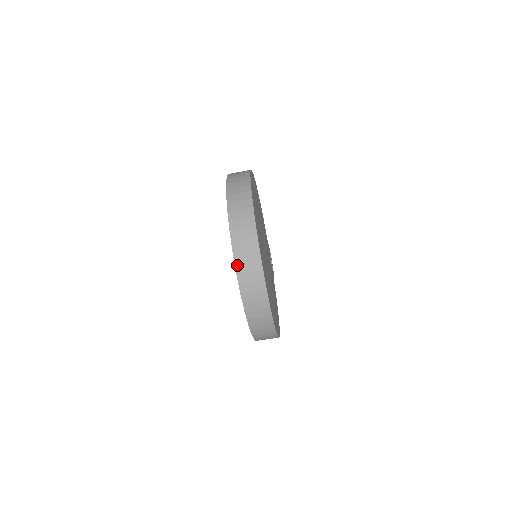
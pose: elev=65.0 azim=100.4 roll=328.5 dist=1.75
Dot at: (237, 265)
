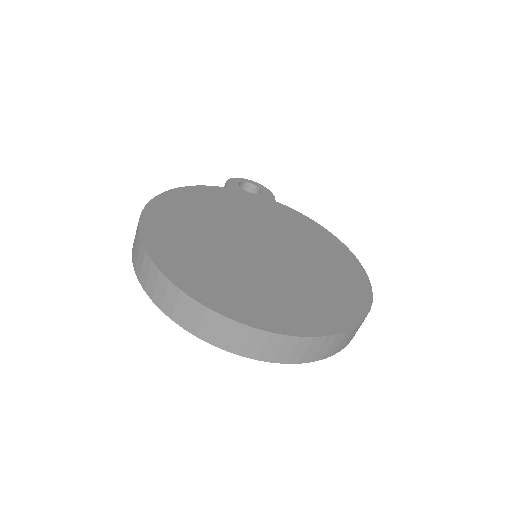
Dot at: (290, 362)
